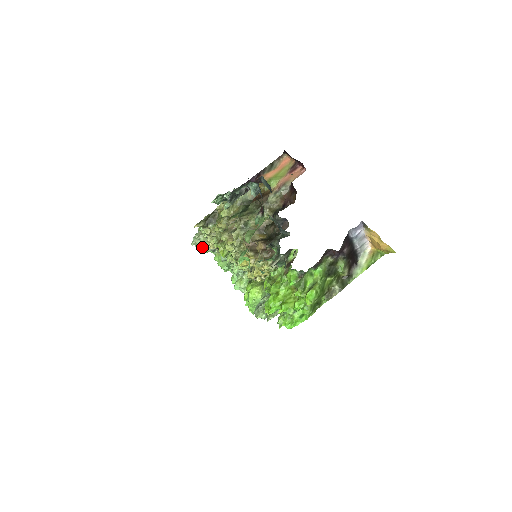
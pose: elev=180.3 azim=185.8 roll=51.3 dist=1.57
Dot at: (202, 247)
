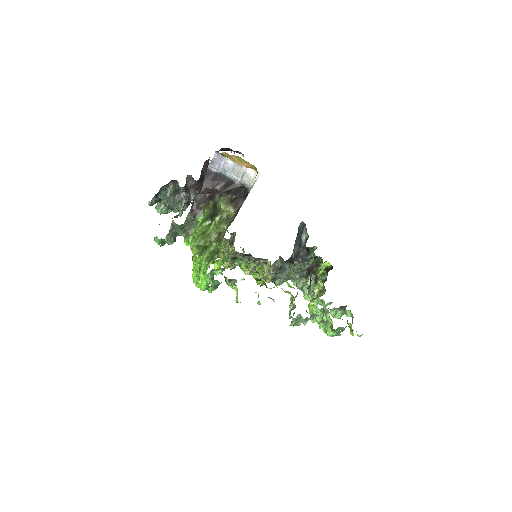
Dot at: occluded
